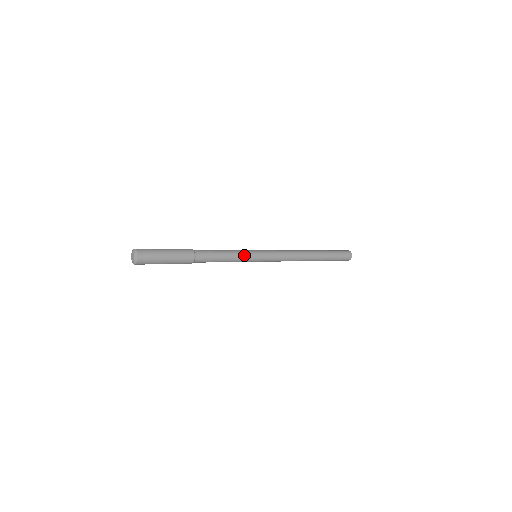
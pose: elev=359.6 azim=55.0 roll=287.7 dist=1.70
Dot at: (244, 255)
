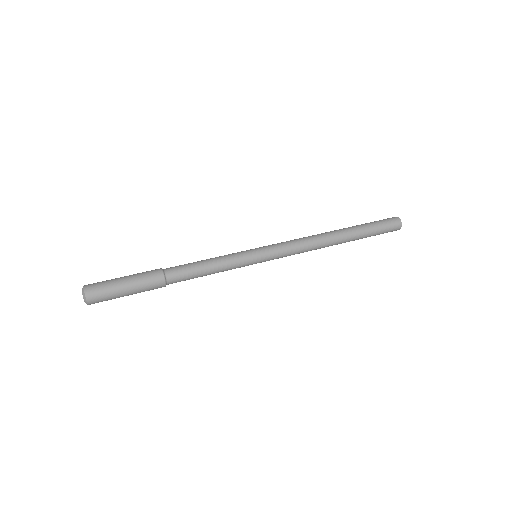
Dot at: occluded
